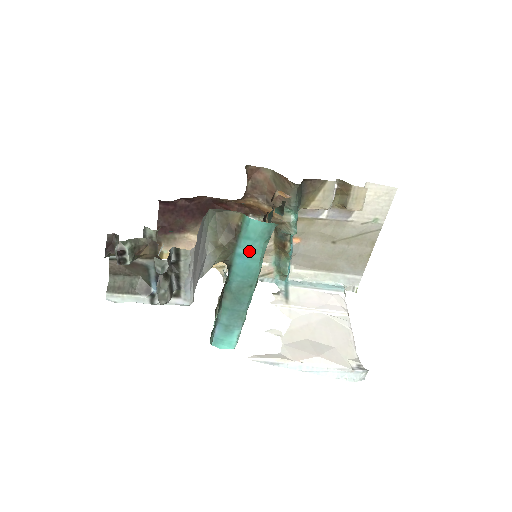
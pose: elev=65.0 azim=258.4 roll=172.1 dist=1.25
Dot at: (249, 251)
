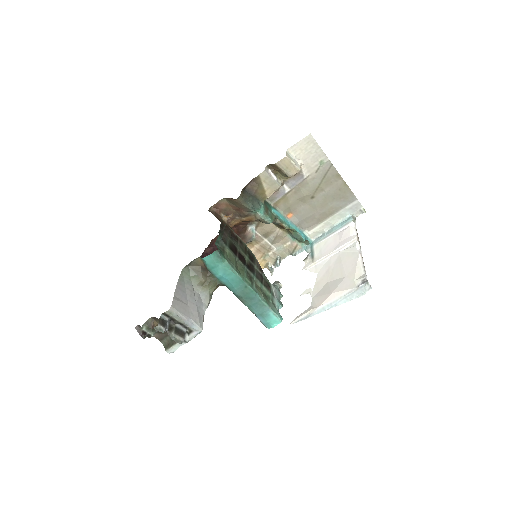
Dot at: (221, 273)
